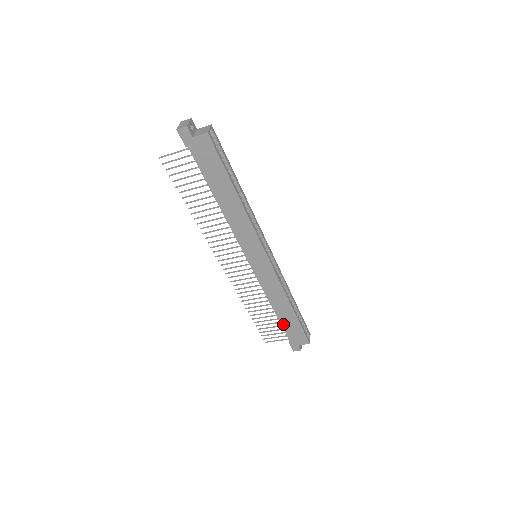
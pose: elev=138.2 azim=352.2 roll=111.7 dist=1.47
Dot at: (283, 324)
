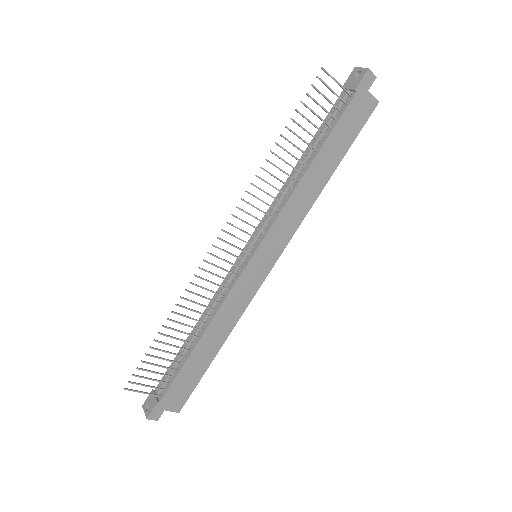
Dot at: (185, 367)
